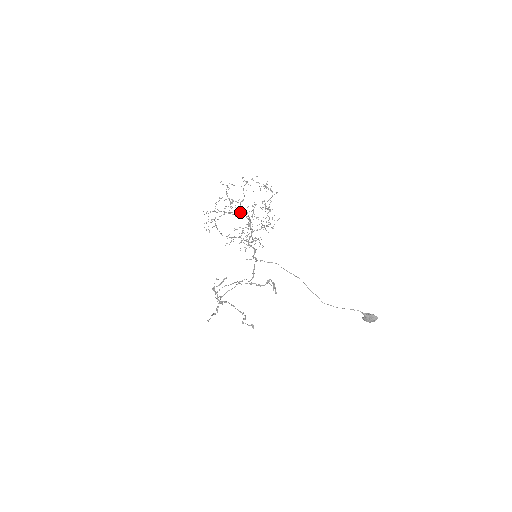
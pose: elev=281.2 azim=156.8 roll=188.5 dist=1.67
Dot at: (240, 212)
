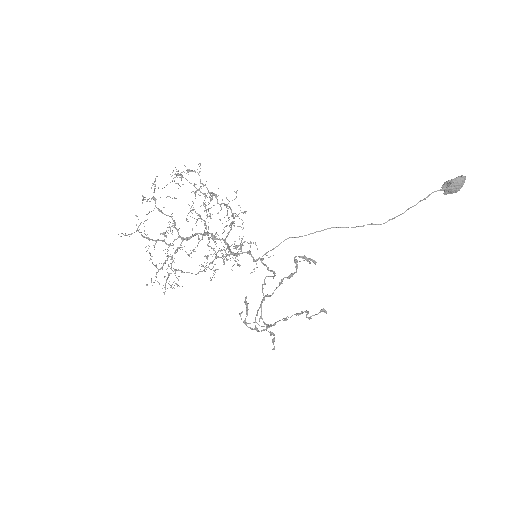
Dot at: (186, 237)
